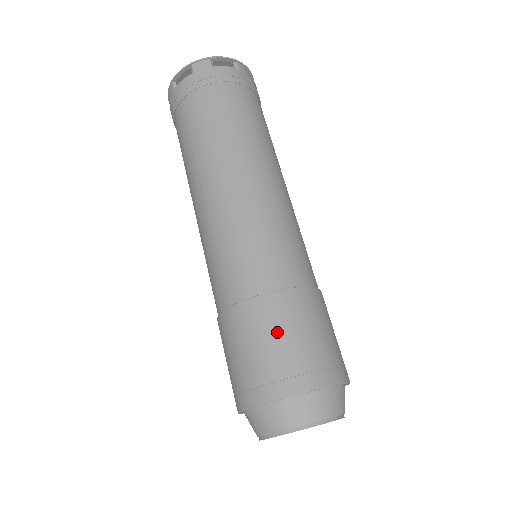
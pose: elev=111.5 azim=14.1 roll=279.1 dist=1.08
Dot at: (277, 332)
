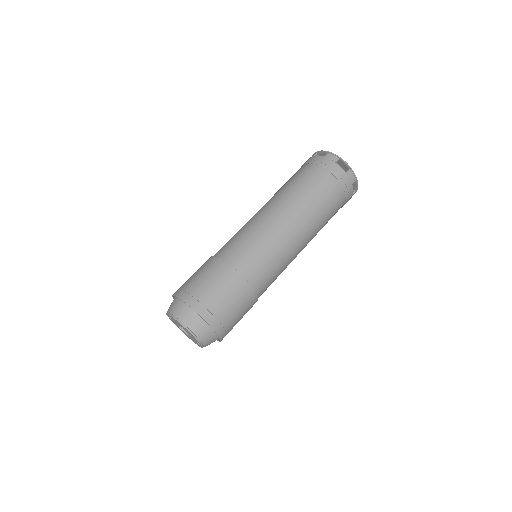
Dot at: (238, 305)
